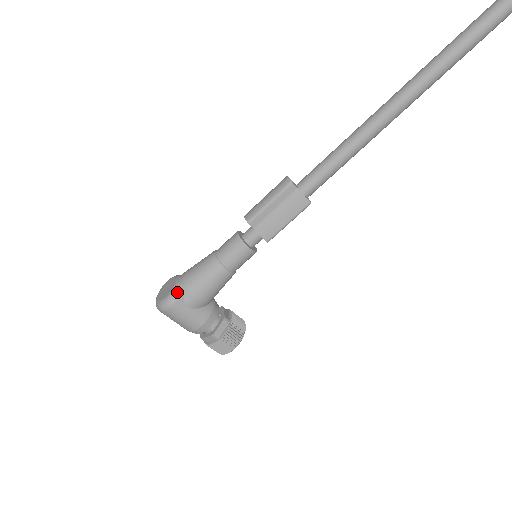
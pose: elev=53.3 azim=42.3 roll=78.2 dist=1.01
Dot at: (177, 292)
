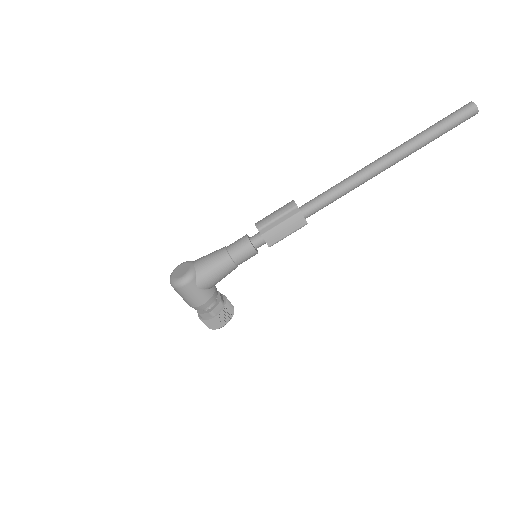
Dot at: (192, 274)
